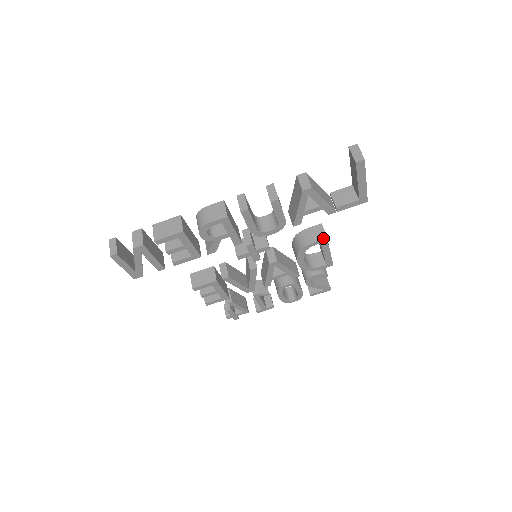
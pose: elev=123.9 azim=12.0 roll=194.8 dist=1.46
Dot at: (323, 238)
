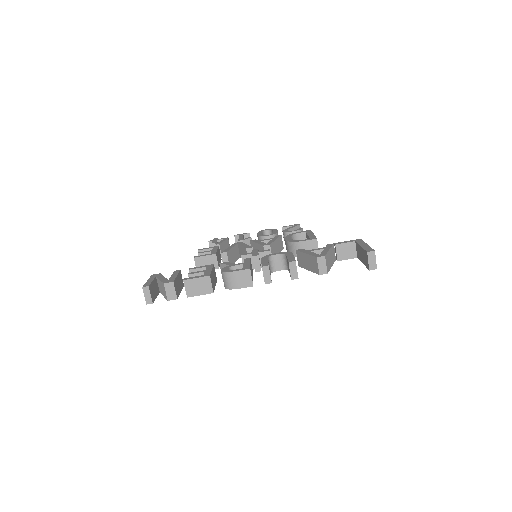
Dot at: occluded
